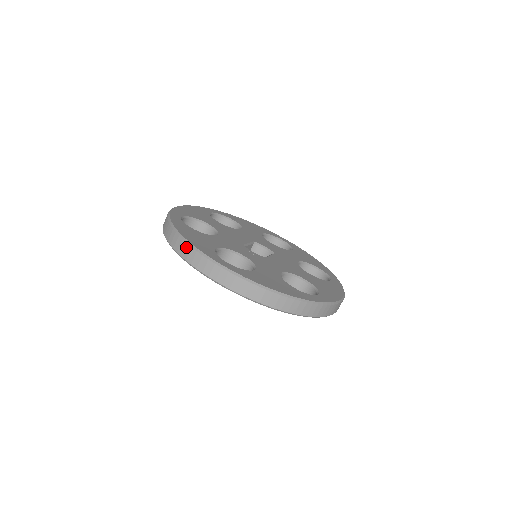
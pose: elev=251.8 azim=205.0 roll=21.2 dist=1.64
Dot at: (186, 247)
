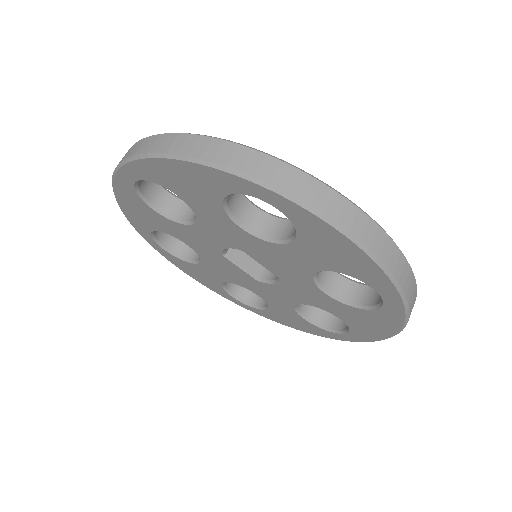
Dot at: occluded
